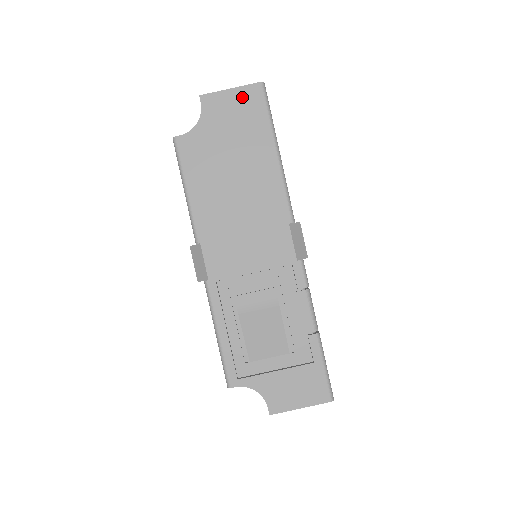
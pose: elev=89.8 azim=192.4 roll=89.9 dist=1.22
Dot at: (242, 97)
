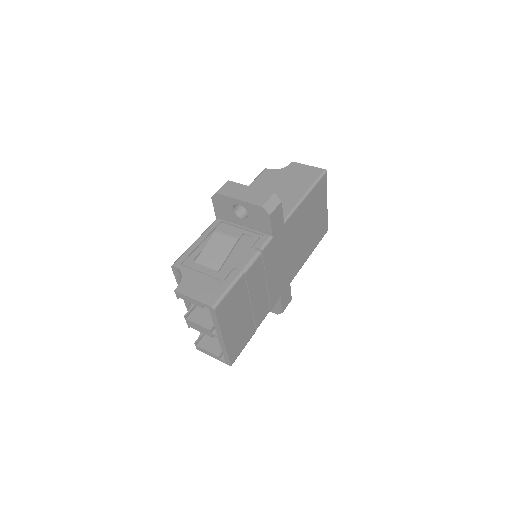
Dot at: (311, 170)
